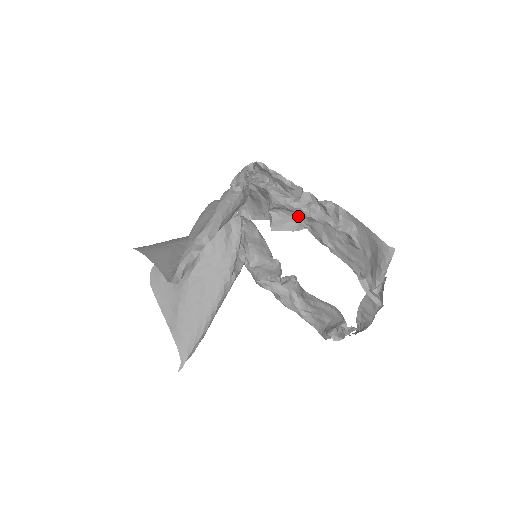
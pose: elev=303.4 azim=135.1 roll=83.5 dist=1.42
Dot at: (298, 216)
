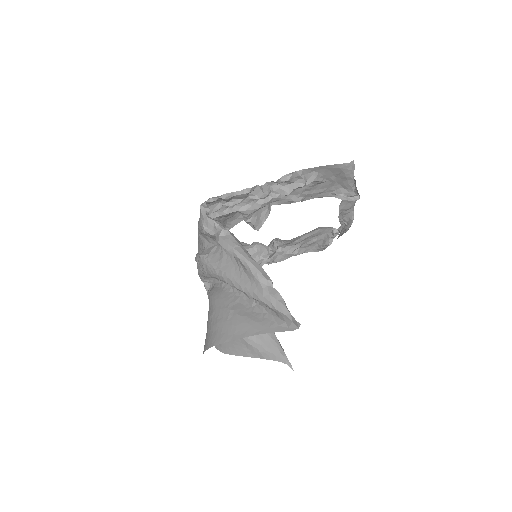
Dot at: occluded
